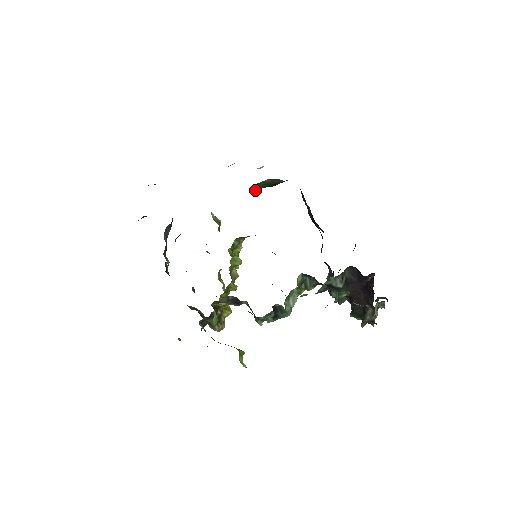
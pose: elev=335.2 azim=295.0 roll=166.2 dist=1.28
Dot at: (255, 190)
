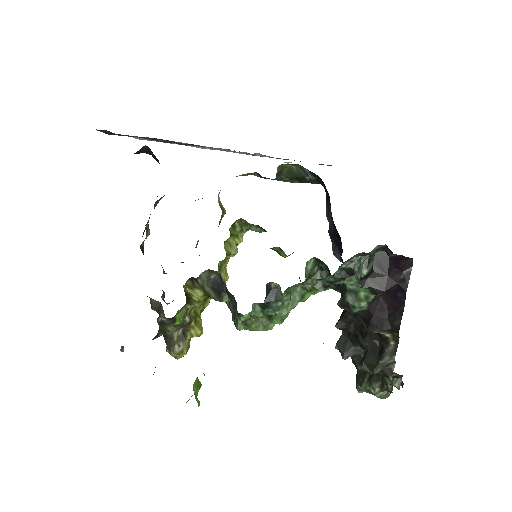
Dot at: (277, 175)
